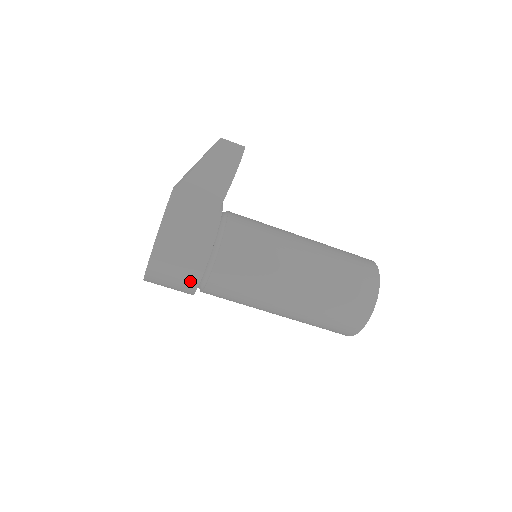
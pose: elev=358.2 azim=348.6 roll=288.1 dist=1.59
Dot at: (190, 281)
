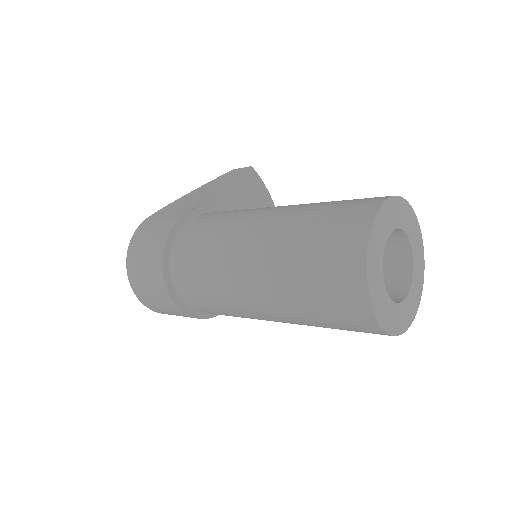
Dot at: (156, 262)
